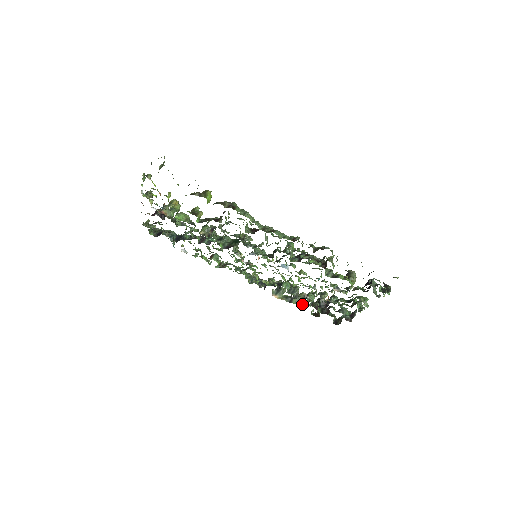
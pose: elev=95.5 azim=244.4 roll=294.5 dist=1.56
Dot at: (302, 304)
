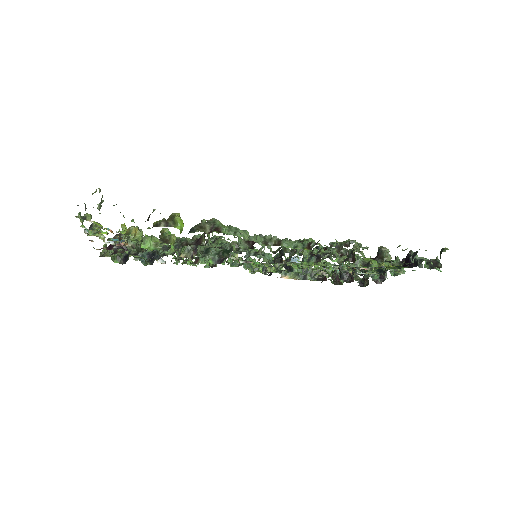
Dot at: (319, 278)
